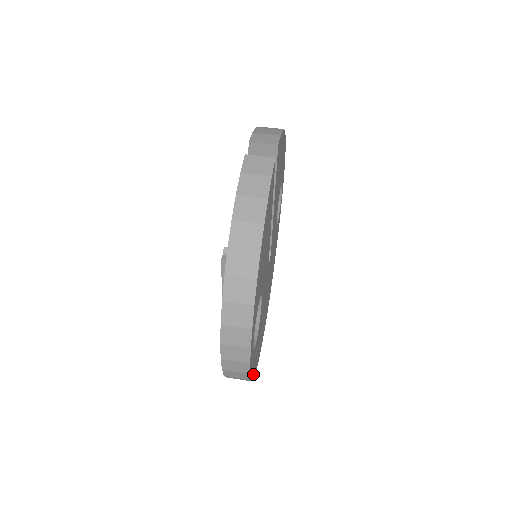
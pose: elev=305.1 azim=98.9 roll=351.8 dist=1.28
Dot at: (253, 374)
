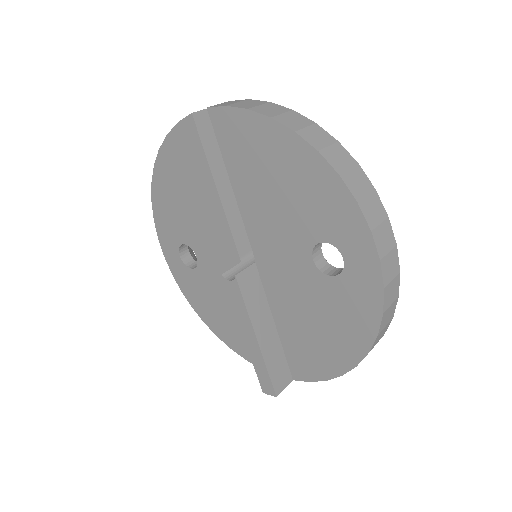
Dot at: occluded
